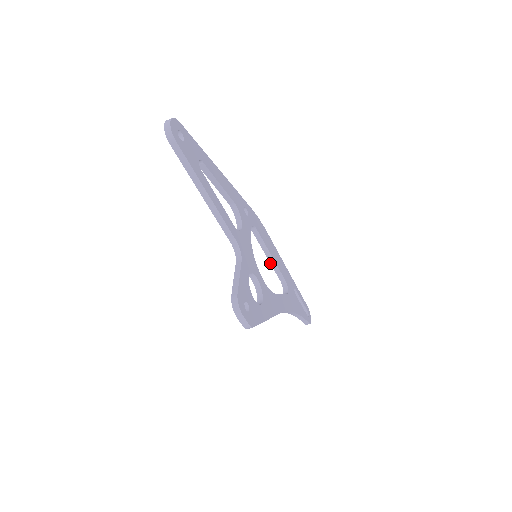
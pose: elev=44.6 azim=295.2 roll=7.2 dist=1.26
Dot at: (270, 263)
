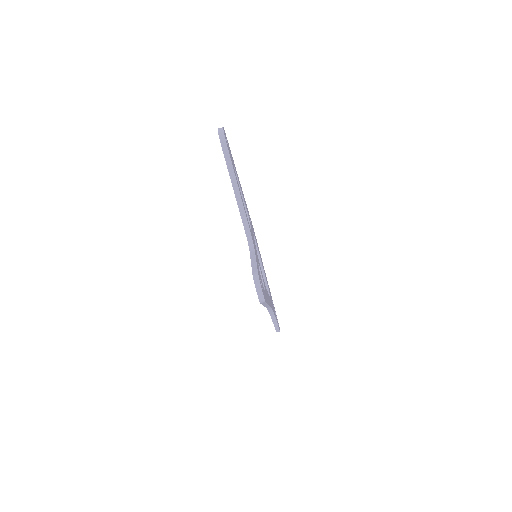
Dot at: occluded
